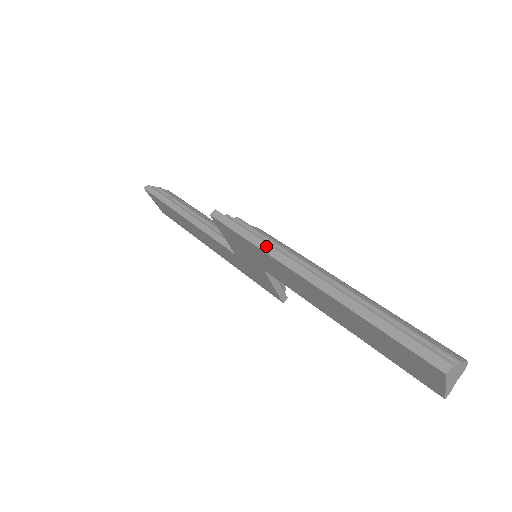
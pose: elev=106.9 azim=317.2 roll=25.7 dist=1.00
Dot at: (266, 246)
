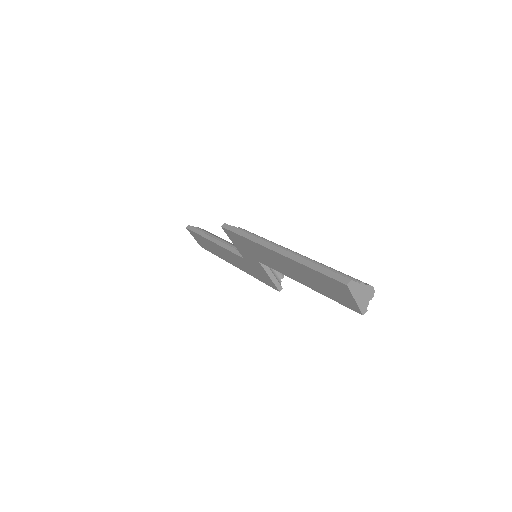
Dot at: (253, 237)
